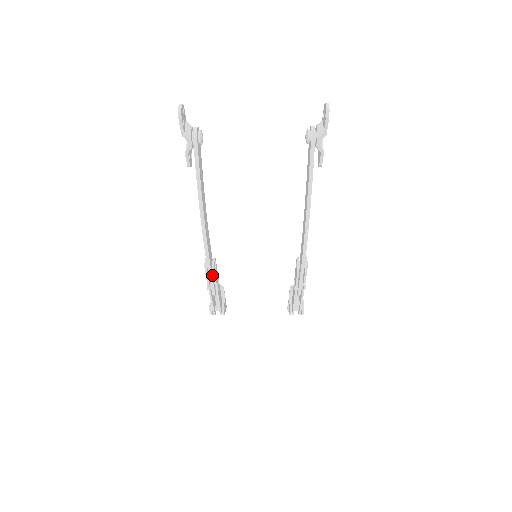
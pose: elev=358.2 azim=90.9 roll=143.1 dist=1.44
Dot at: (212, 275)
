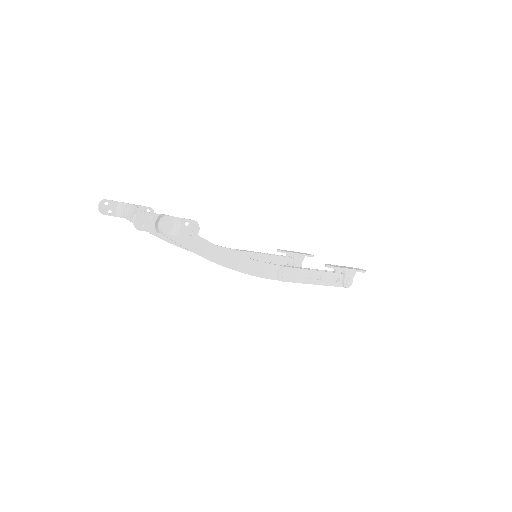
Dot at: occluded
